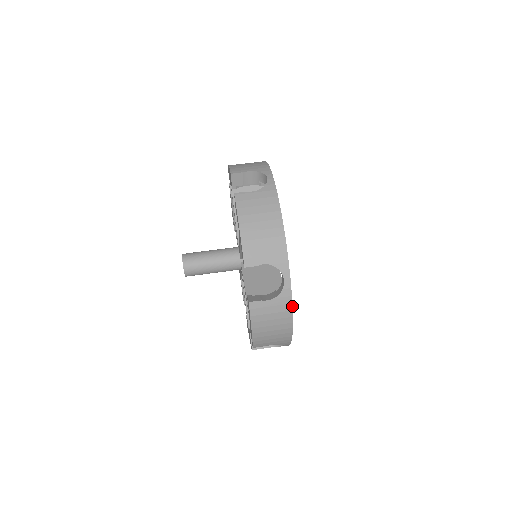
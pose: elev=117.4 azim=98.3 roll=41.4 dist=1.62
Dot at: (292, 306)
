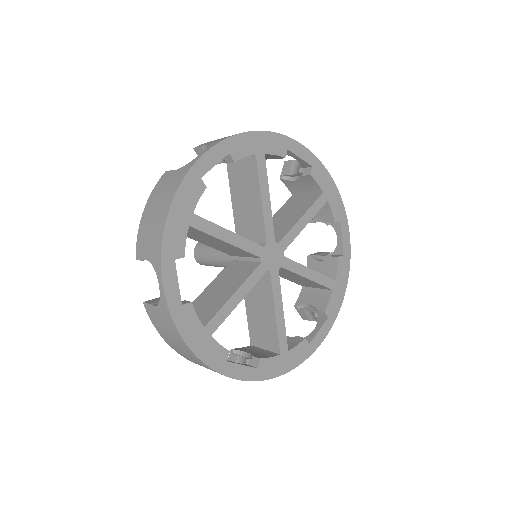
Dot at: (185, 177)
